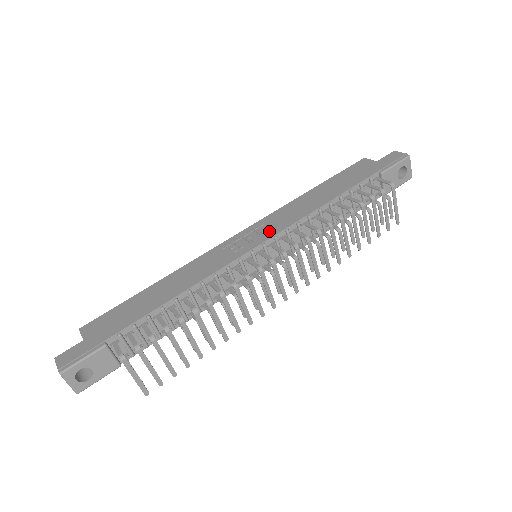
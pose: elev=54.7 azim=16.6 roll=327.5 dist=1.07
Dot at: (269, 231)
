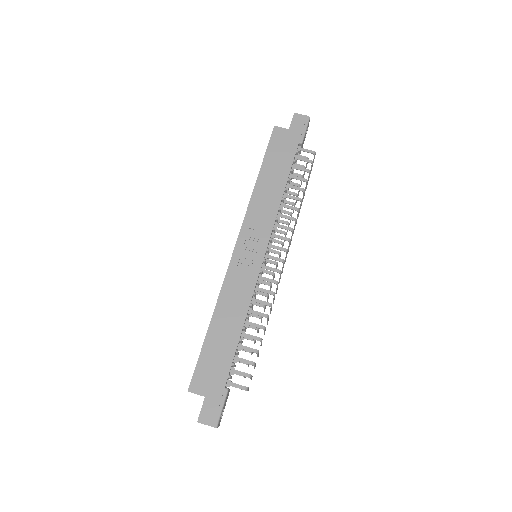
Dot at: (261, 235)
